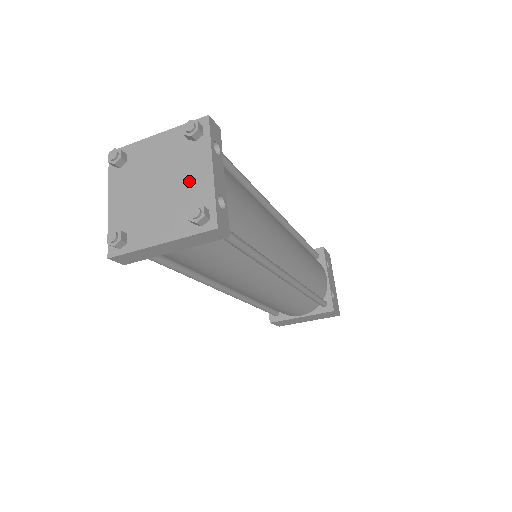
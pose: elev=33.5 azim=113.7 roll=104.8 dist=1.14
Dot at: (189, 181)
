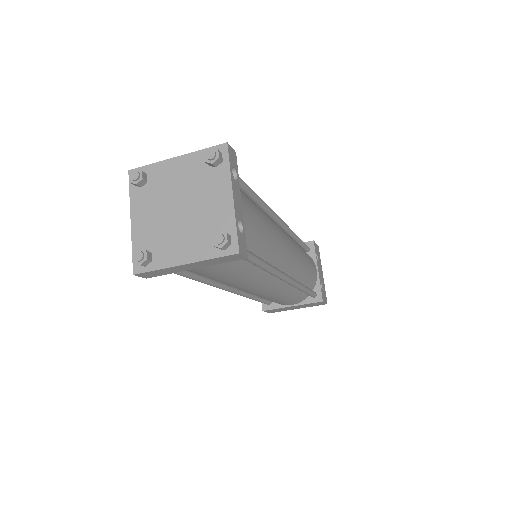
Dot at: (210, 206)
